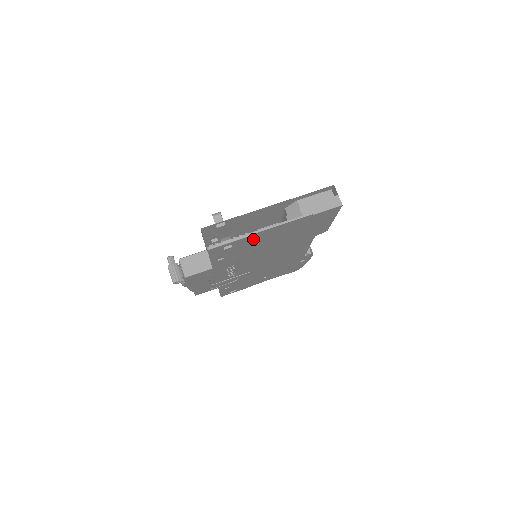
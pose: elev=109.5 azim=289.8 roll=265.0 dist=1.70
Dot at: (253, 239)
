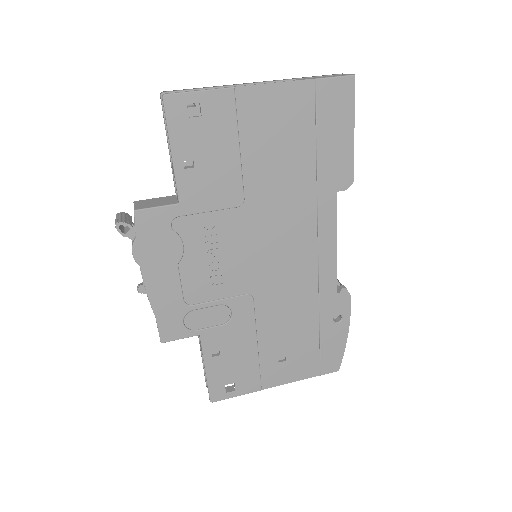
Dot at: (232, 111)
